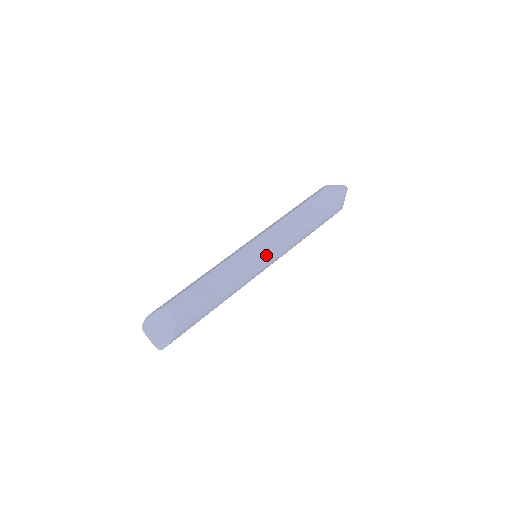
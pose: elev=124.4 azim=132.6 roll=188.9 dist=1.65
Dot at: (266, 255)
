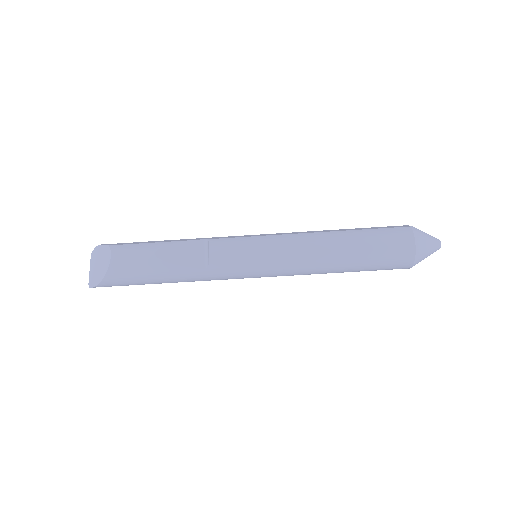
Dot at: (259, 262)
